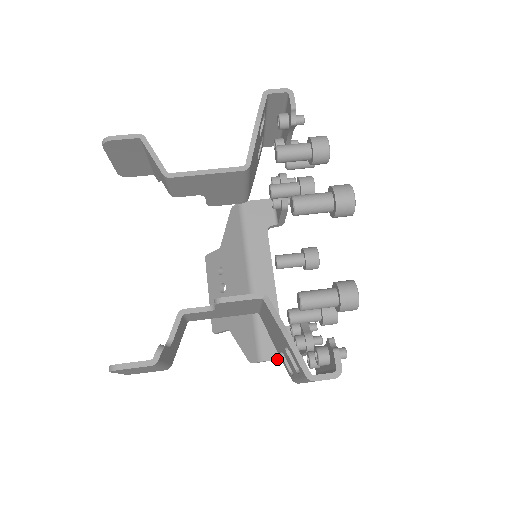
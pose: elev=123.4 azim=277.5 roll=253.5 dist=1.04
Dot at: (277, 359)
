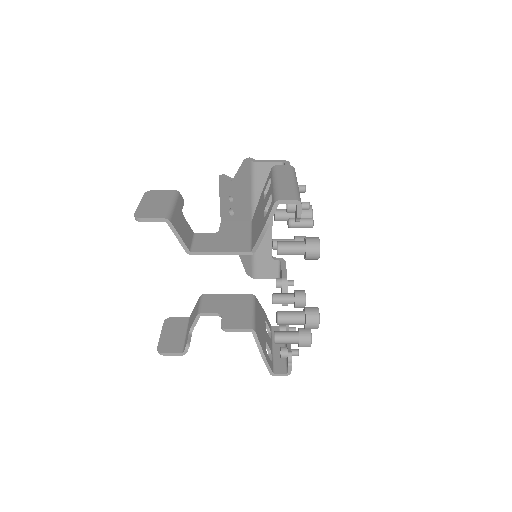
Dot at: occluded
